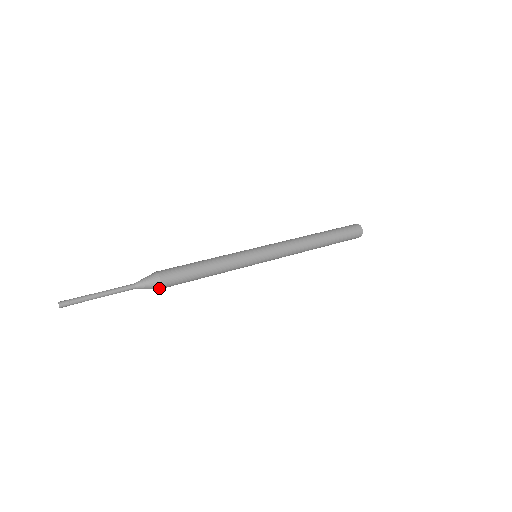
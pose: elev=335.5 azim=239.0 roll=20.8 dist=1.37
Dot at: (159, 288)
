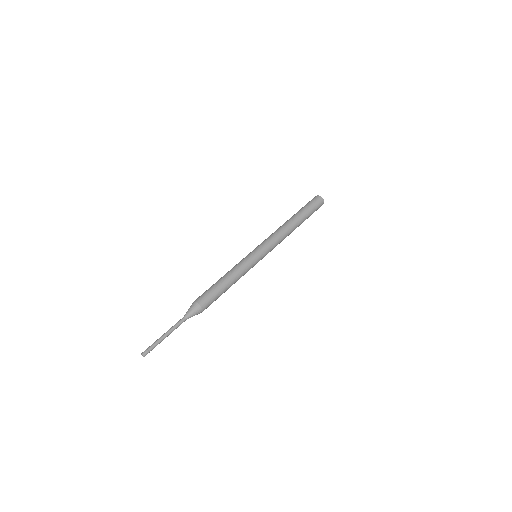
Dot at: occluded
